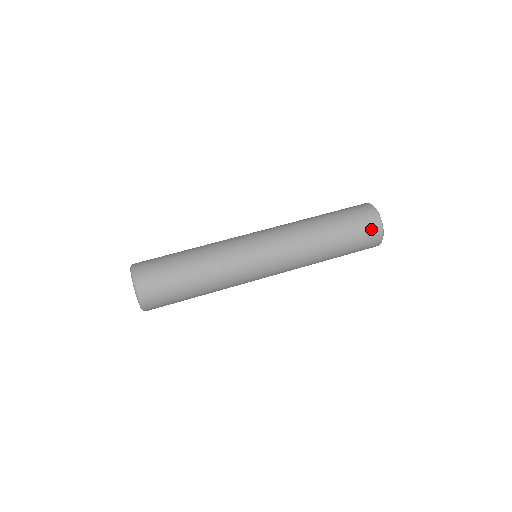
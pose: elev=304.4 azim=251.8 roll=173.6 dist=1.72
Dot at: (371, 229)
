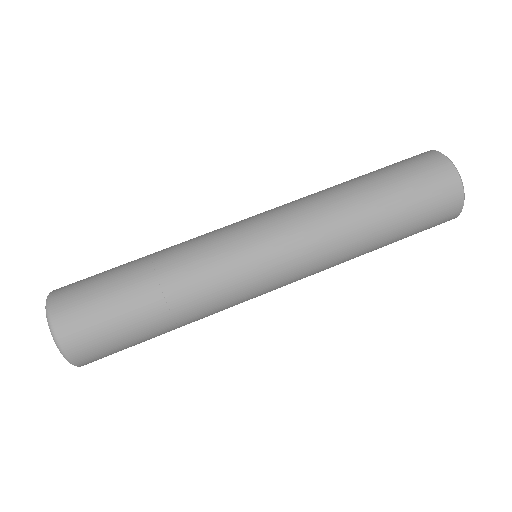
Dot at: (446, 208)
